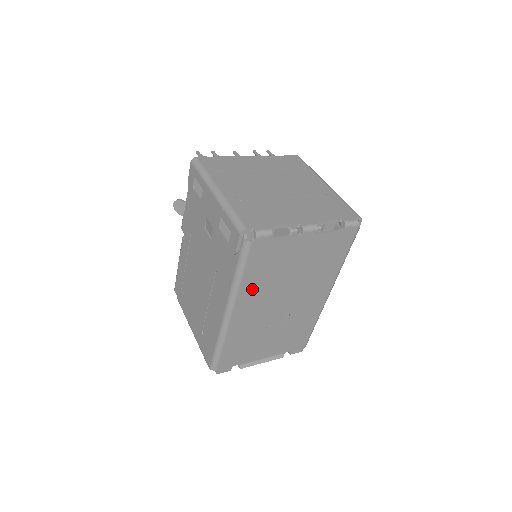
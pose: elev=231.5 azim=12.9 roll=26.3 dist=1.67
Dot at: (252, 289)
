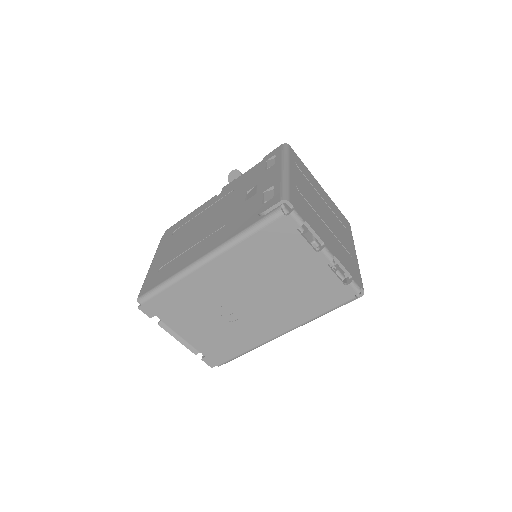
Dot at: (242, 258)
